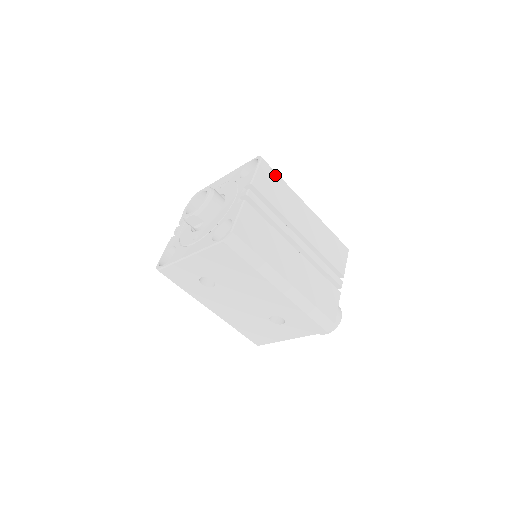
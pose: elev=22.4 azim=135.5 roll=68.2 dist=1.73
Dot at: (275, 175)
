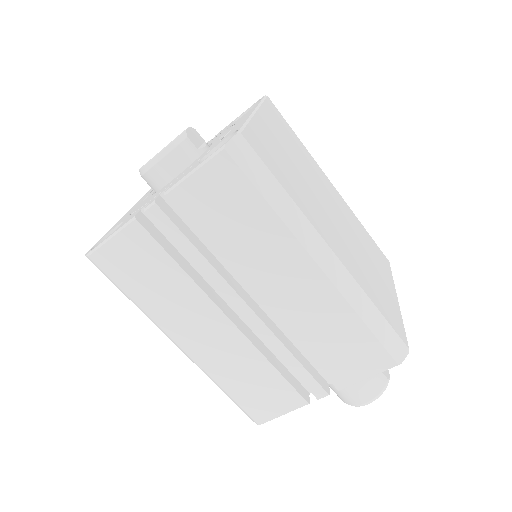
Dot at: (247, 189)
